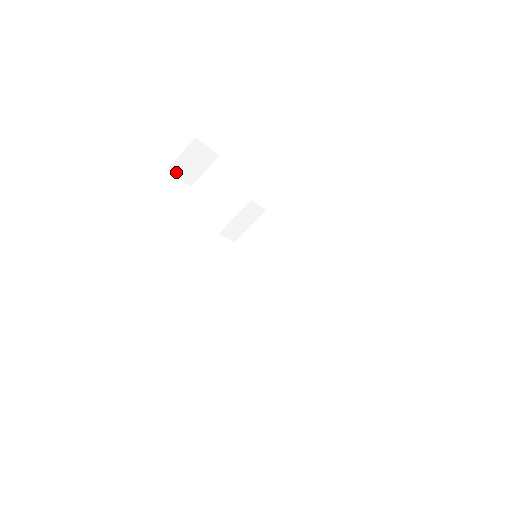
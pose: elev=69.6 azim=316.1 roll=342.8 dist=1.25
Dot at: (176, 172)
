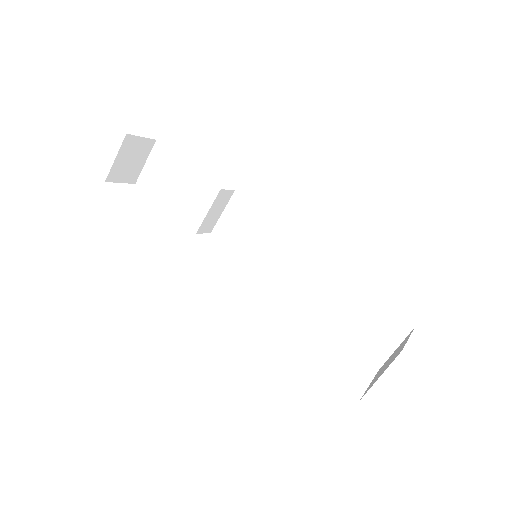
Dot at: (116, 178)
